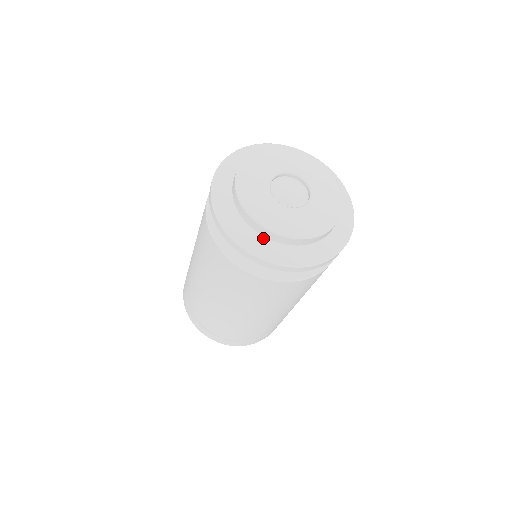
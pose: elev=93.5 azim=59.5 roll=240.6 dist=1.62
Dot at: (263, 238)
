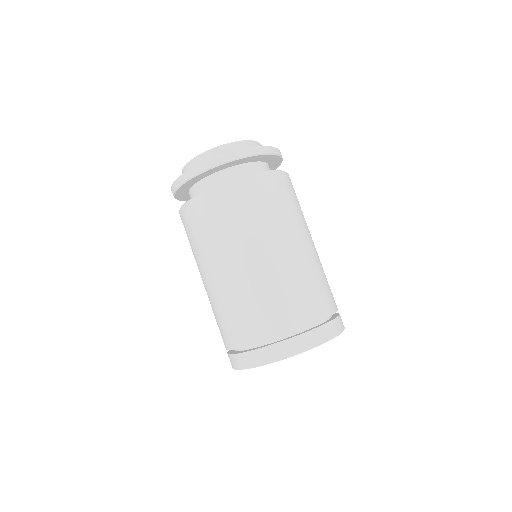
Dot at: occluded
